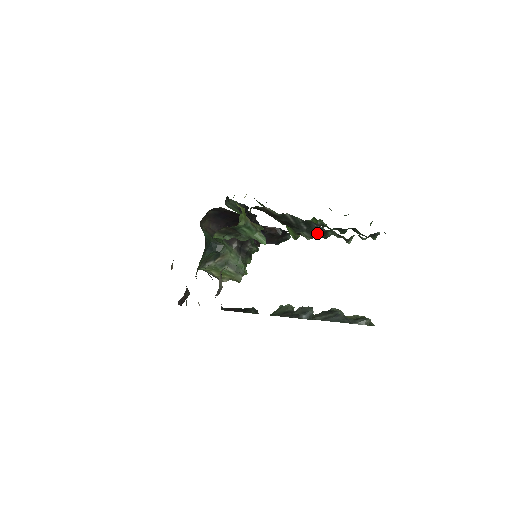
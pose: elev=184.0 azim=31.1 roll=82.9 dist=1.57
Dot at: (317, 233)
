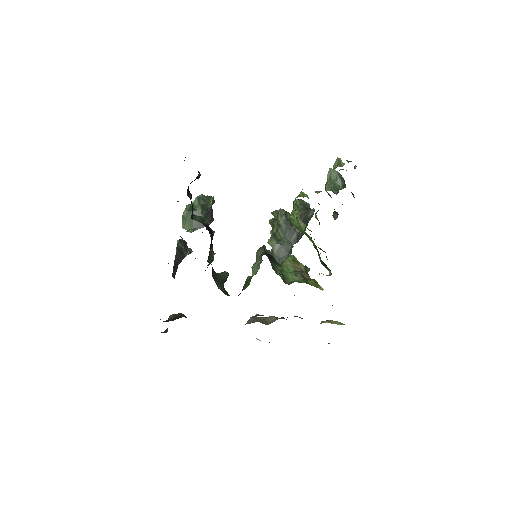
Dot at: occluded
